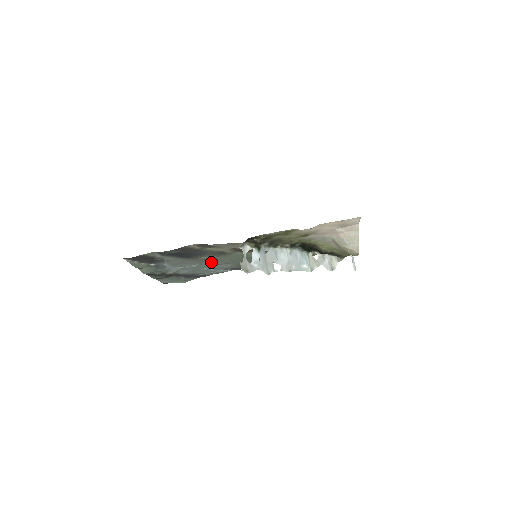
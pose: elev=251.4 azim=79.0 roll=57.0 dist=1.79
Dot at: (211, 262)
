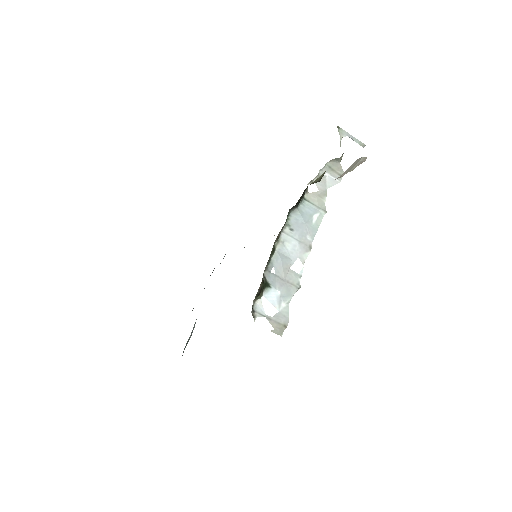
Dot at: occluded
